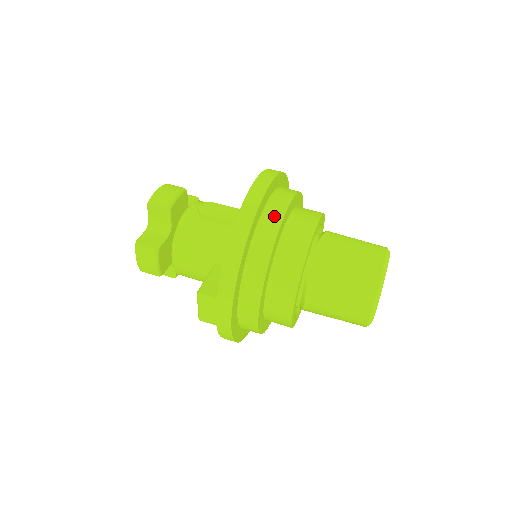
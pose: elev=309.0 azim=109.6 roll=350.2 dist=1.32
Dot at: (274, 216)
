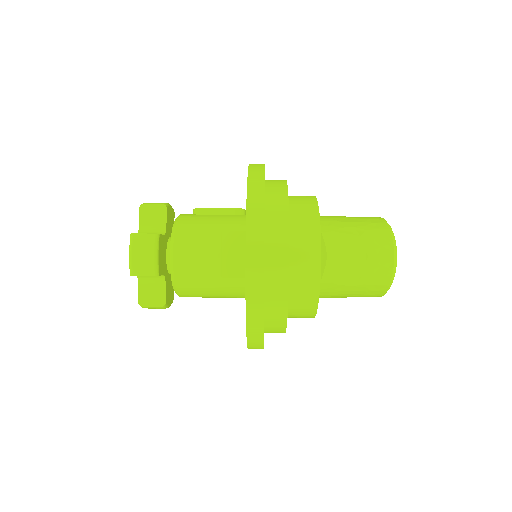
Dot at: (277, 180)
